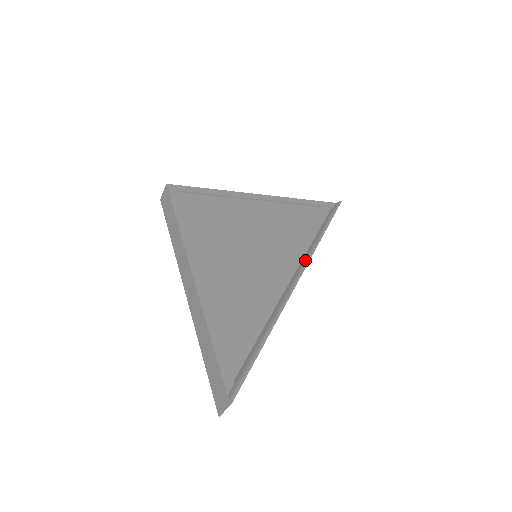
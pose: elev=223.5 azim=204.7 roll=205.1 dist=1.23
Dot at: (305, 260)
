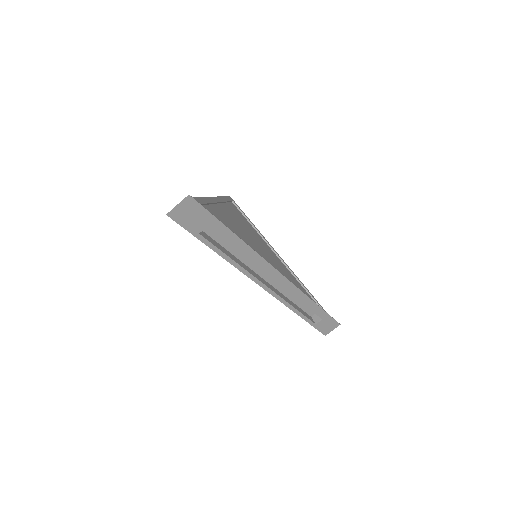
Dot at: (290, 282)
